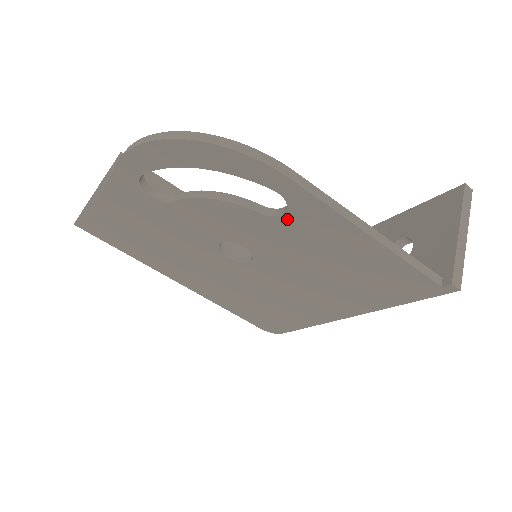
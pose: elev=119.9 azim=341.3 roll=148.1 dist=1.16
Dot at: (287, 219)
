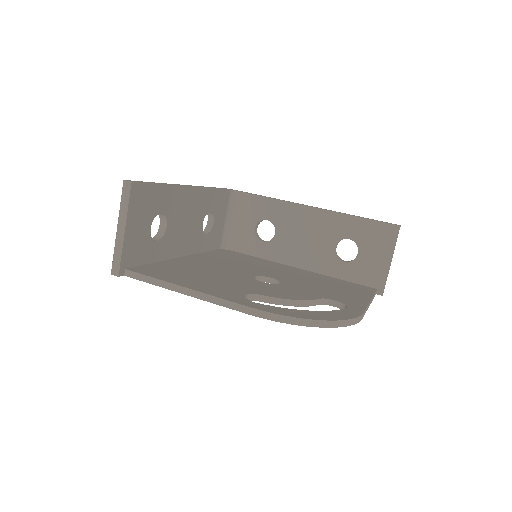
Dot at: (332, 305)
